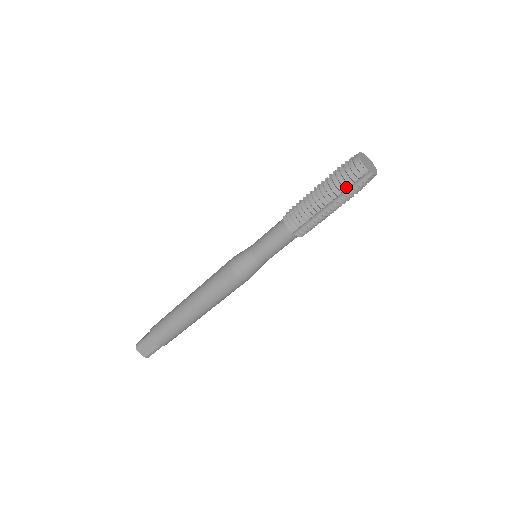
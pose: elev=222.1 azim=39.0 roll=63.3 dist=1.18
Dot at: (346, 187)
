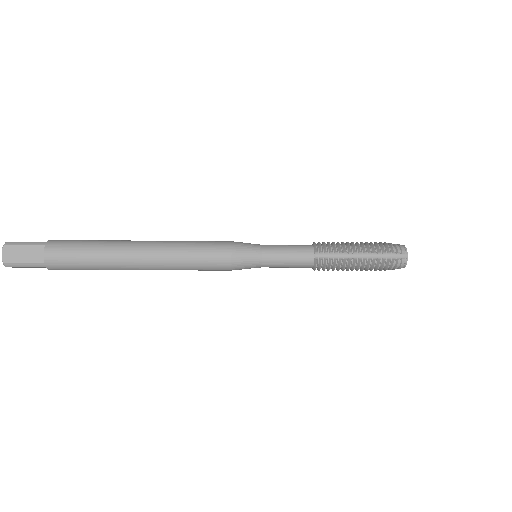
Dot at: (381, 270)
